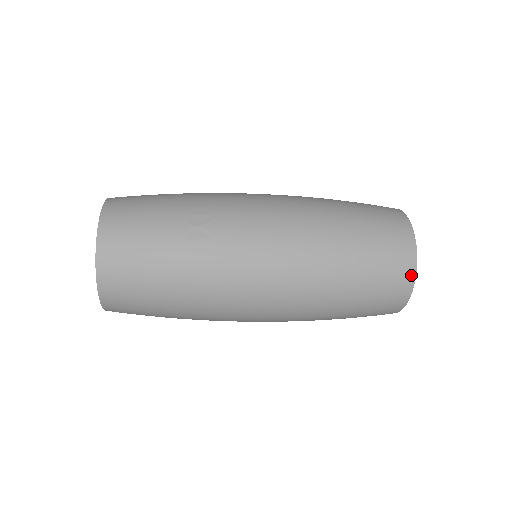
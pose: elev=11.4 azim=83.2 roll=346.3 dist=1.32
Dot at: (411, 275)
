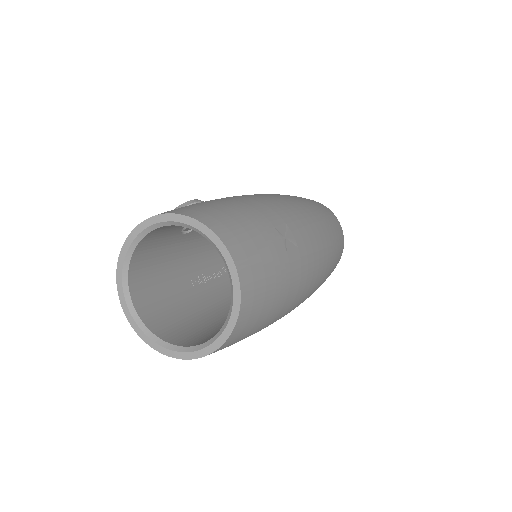
Dot at: occluded
